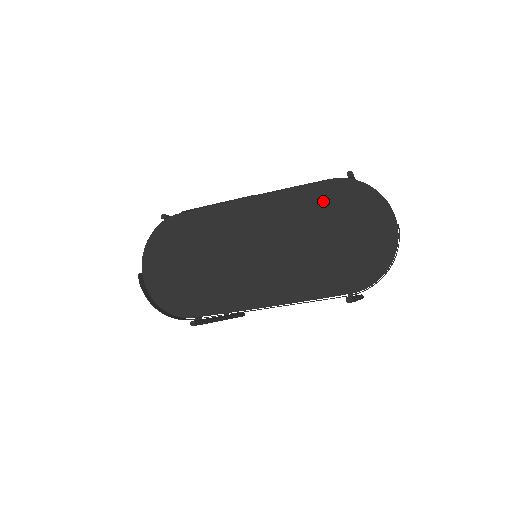
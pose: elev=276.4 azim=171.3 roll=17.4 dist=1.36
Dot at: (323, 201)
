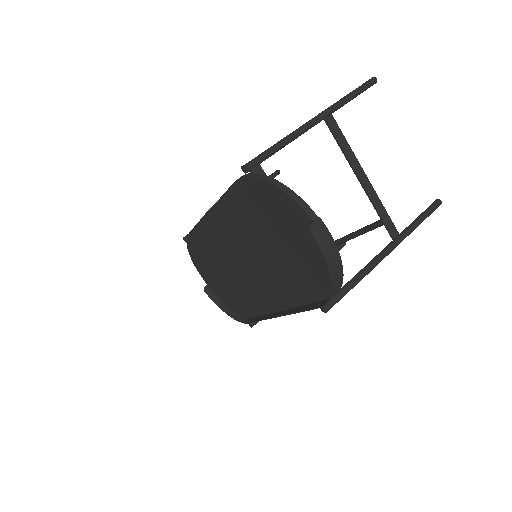
Dot at: (246, 207)
